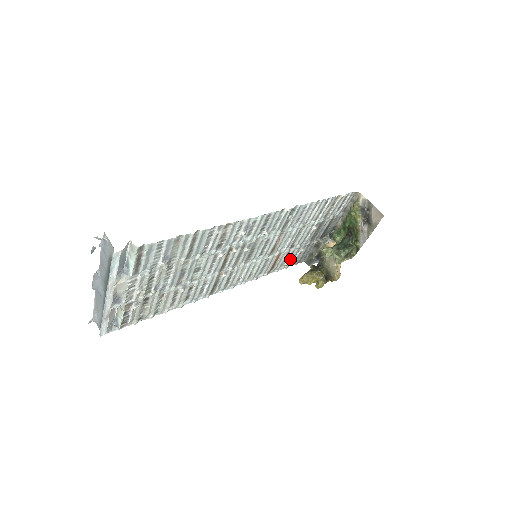
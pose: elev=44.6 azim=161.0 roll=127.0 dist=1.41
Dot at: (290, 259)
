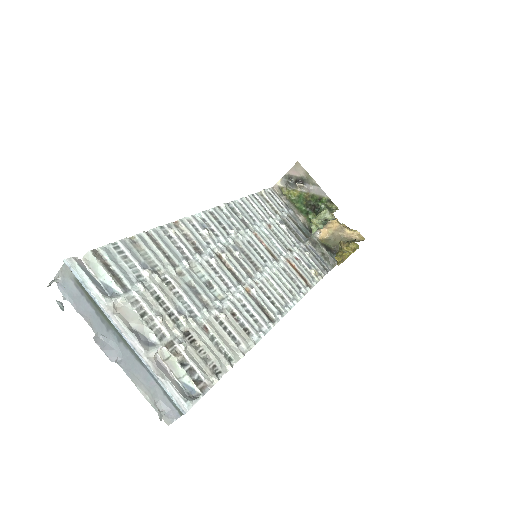
Dot at: (310, 267)
